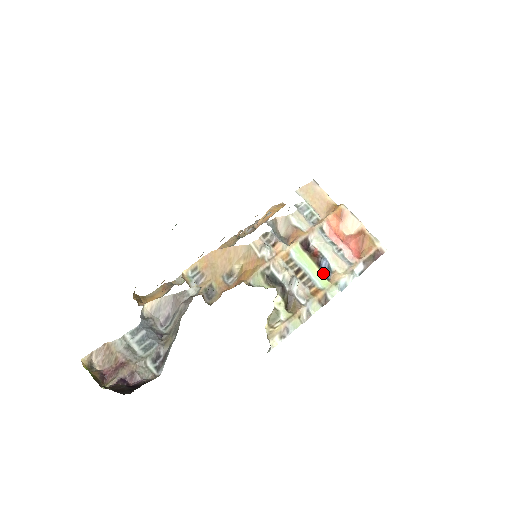
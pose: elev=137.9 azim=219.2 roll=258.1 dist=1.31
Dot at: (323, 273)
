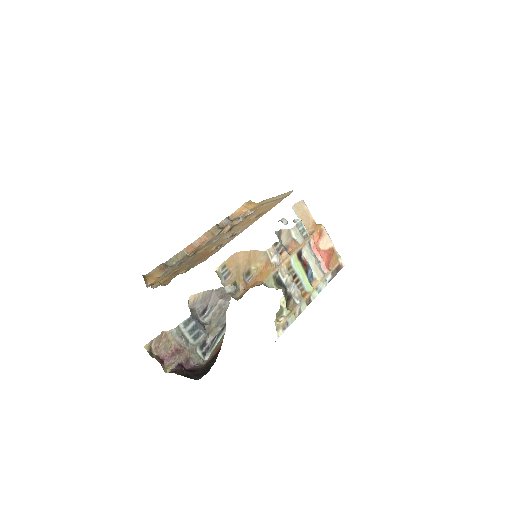
Dot at: (308, 279)
